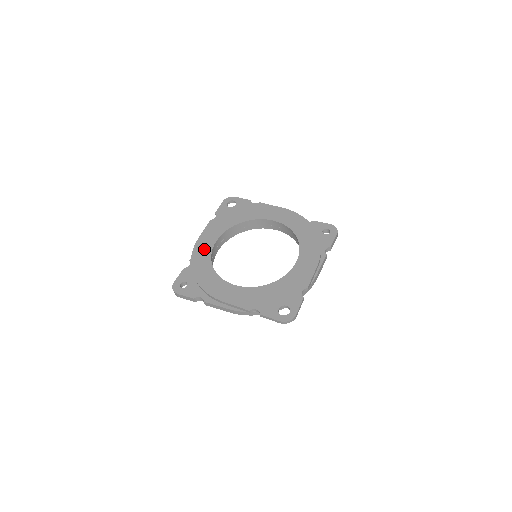
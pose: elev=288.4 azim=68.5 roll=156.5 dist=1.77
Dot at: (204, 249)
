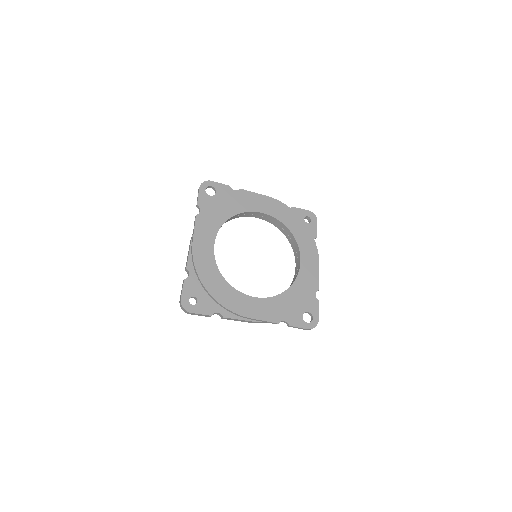
Dot at: (205, 256)
